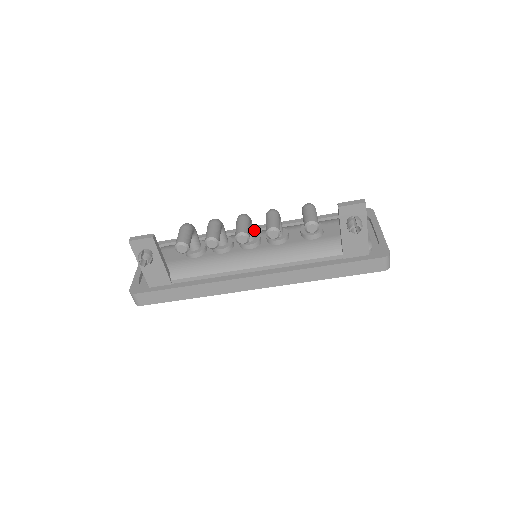
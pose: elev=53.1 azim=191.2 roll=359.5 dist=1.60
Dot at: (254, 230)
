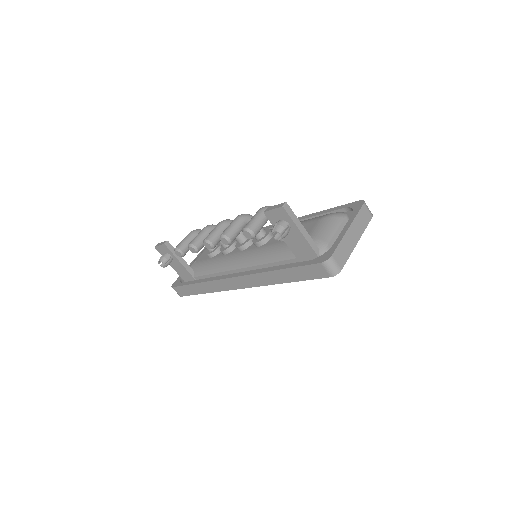
Dot at: occluded
